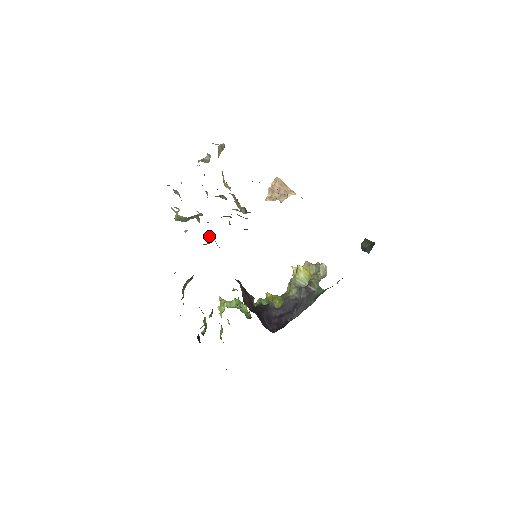
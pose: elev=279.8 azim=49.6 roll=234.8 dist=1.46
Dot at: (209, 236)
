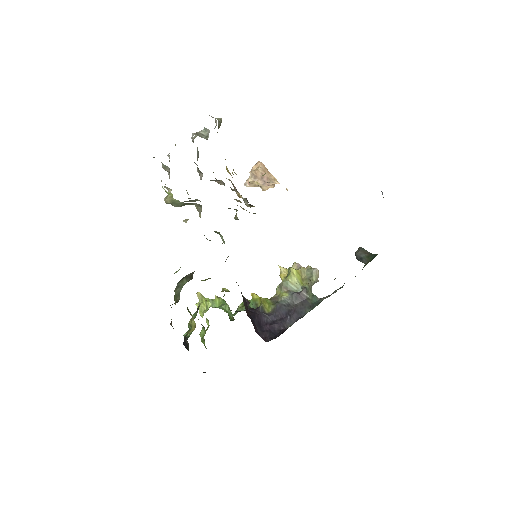
Dot at: (215, 231)
